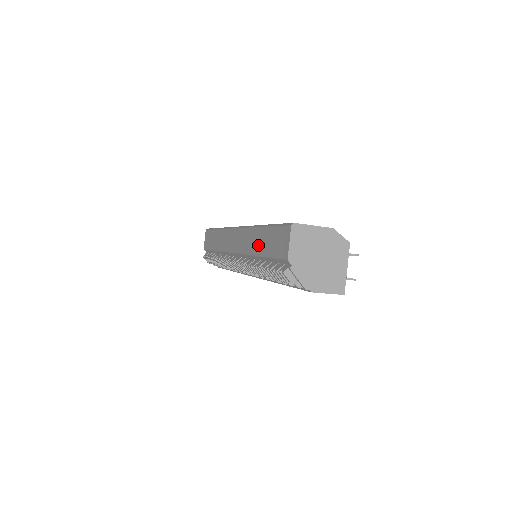
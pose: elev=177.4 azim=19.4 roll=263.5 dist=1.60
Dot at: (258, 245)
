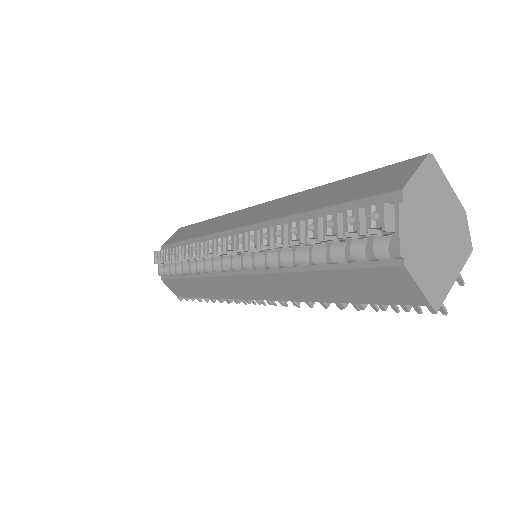
Dot at: (311, 201)
